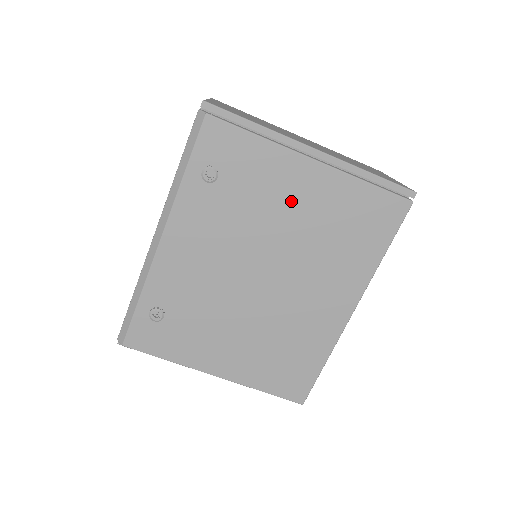
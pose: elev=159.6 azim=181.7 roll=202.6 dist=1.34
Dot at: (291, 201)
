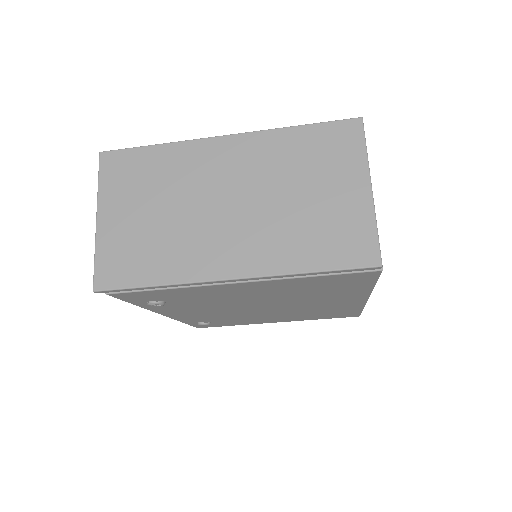
Dot at: (244, 294)
